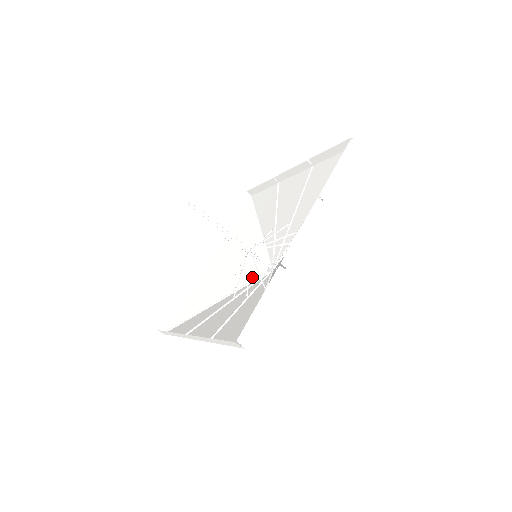
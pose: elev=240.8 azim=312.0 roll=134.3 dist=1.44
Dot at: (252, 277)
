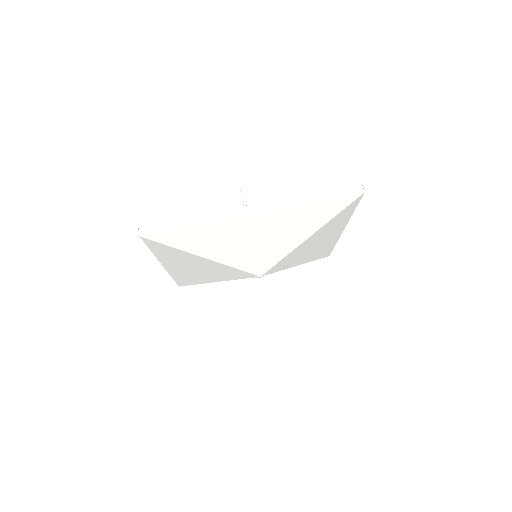
Dot at: occluded
